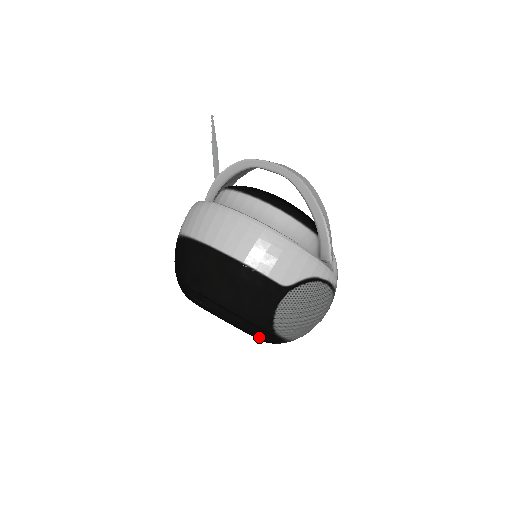
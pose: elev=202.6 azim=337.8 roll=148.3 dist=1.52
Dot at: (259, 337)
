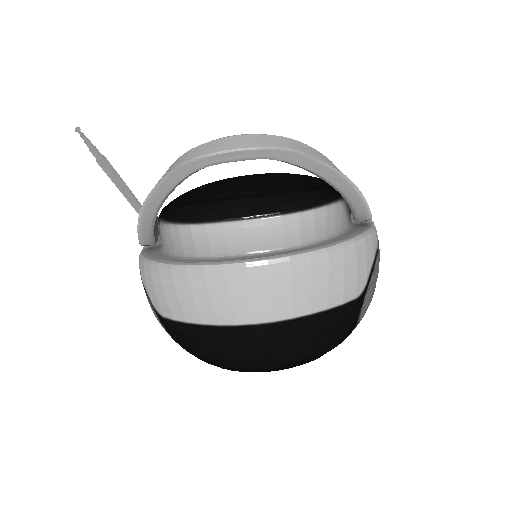
Dot at: occluded
